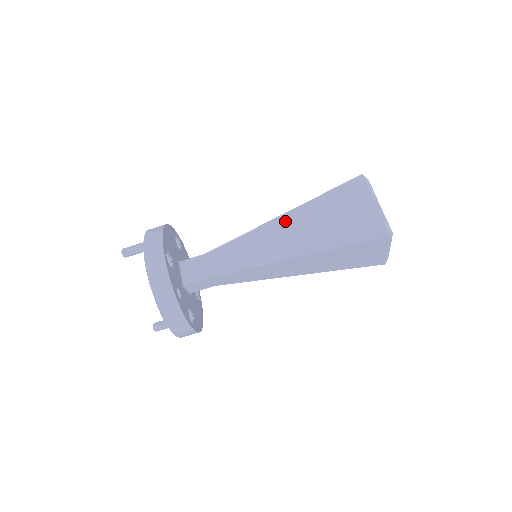
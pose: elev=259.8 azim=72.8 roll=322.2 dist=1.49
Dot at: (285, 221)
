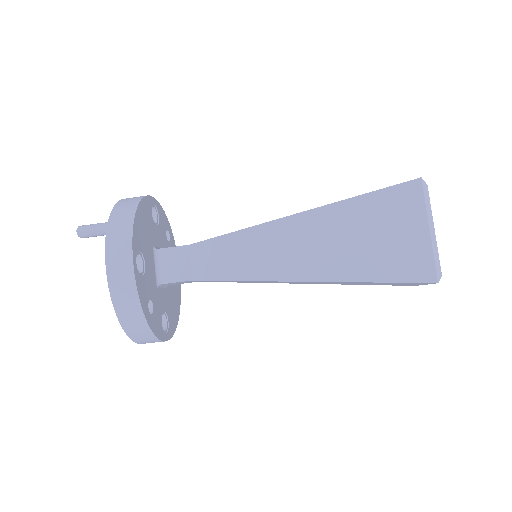
Dot at: (302, 224)
